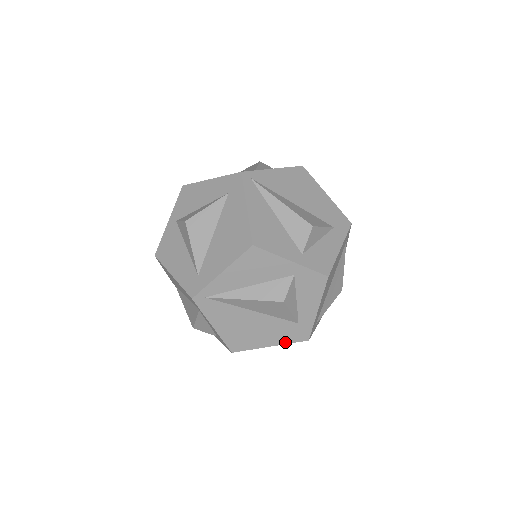
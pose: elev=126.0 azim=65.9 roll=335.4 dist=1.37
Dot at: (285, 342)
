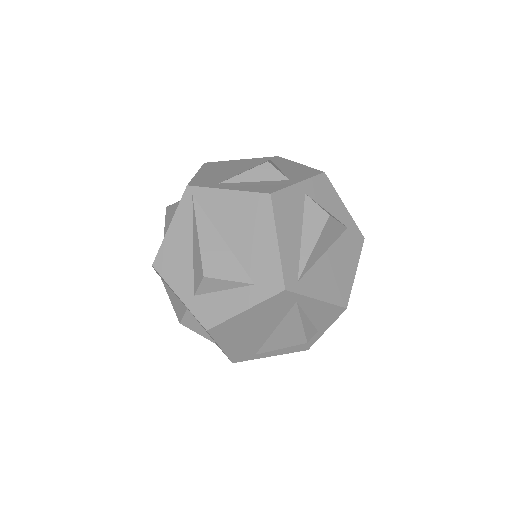
Dot at: occluded
